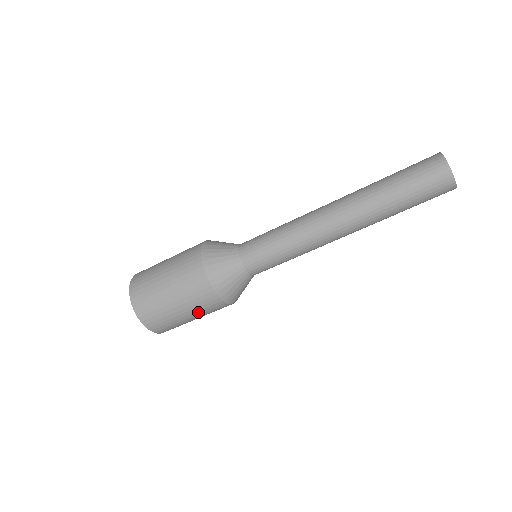
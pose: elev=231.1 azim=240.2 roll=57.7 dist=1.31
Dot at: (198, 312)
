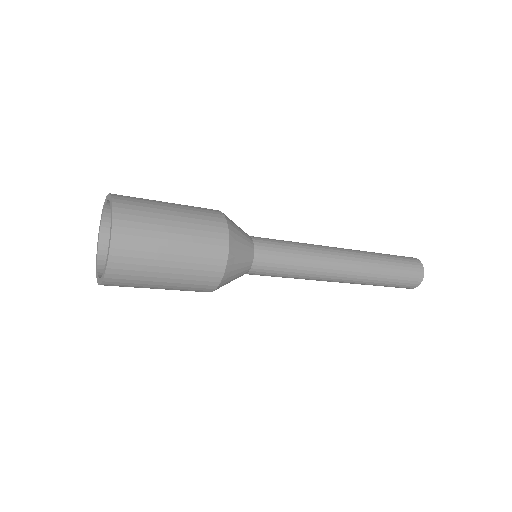
Dot at: (184, 276)
